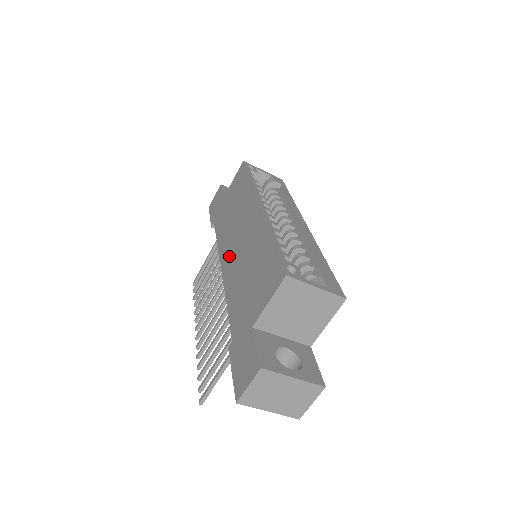
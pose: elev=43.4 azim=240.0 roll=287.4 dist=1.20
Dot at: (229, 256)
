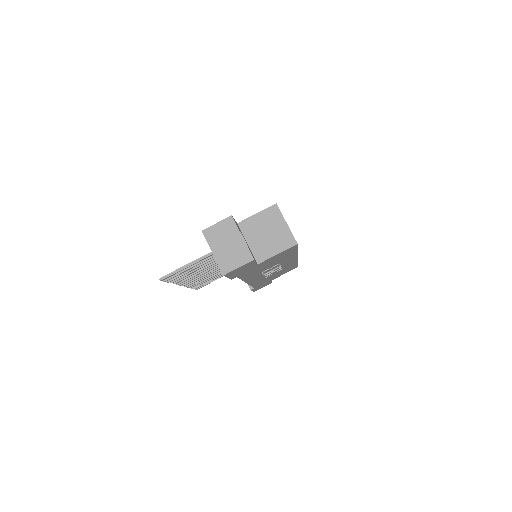
Dot at: occluded
